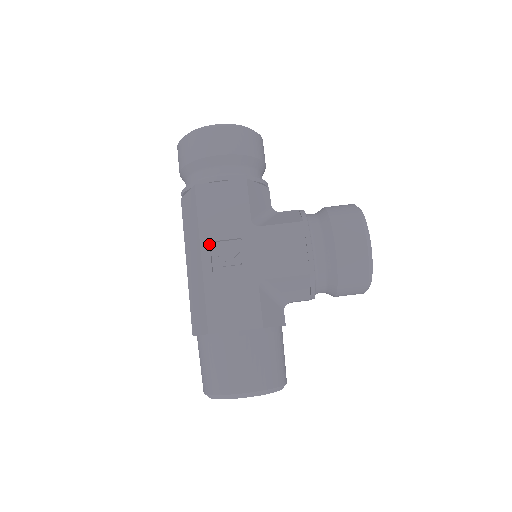
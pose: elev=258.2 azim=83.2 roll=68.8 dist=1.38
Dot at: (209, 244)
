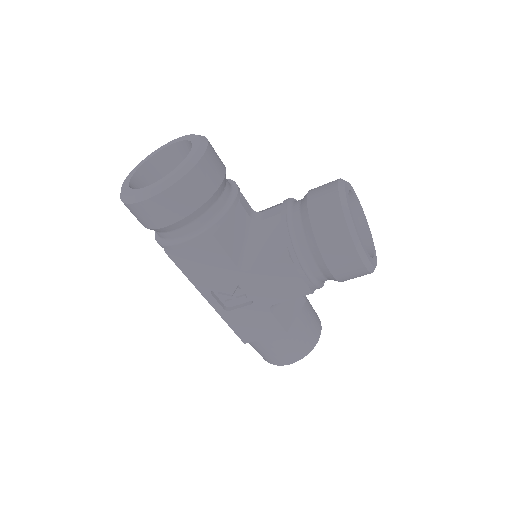
Dot at: (209, 293)
